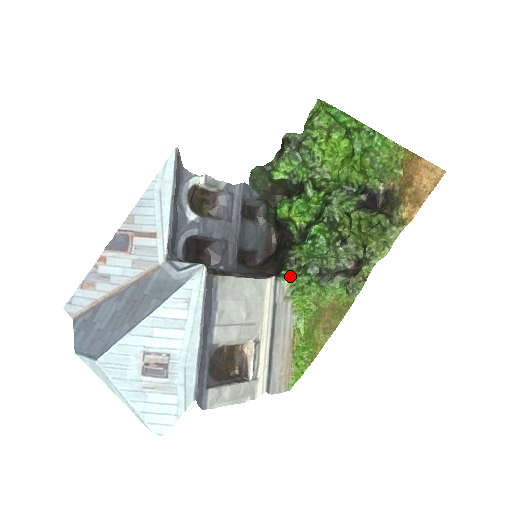
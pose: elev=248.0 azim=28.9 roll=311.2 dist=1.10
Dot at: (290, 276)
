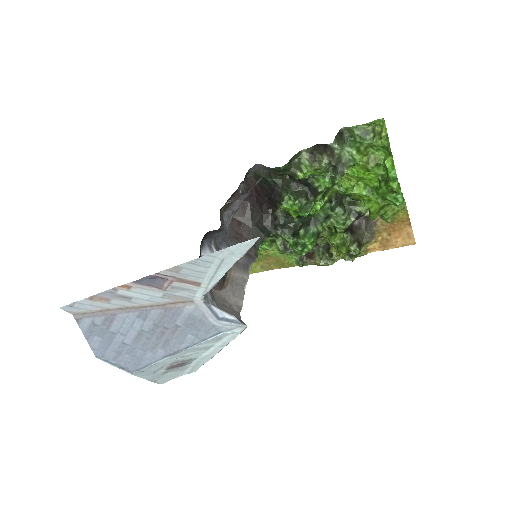
Dot at: (262, 244)
